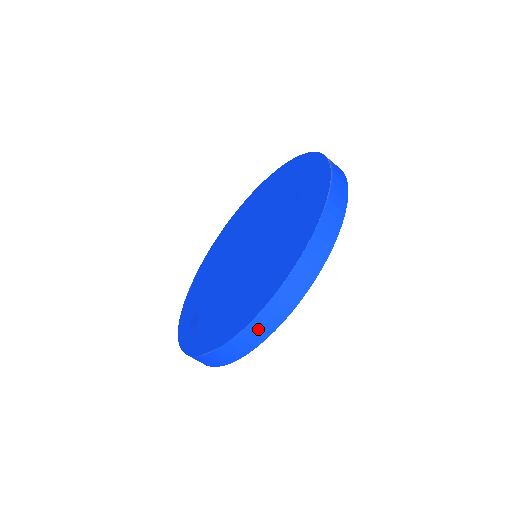
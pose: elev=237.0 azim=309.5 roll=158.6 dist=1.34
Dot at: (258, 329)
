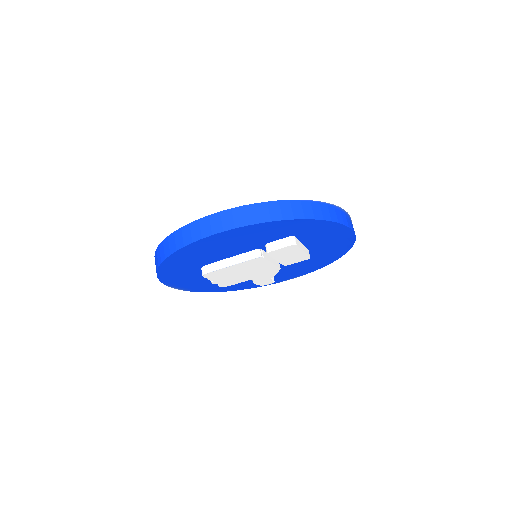
Dot at: (261, 212)
